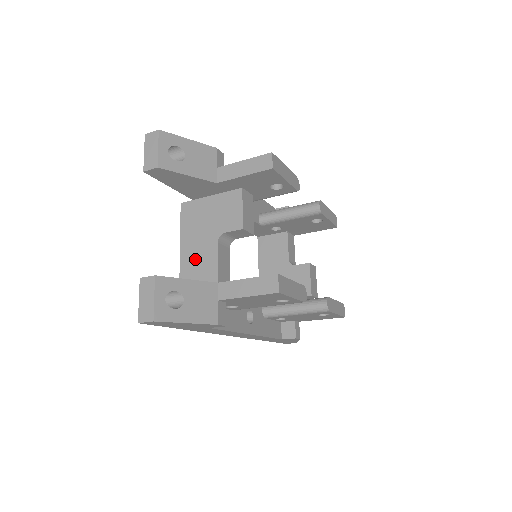
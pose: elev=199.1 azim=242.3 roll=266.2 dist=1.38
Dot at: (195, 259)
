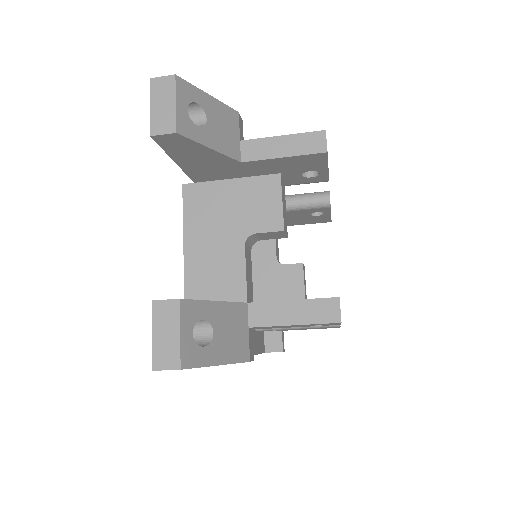
Dot at: (209, 267)
